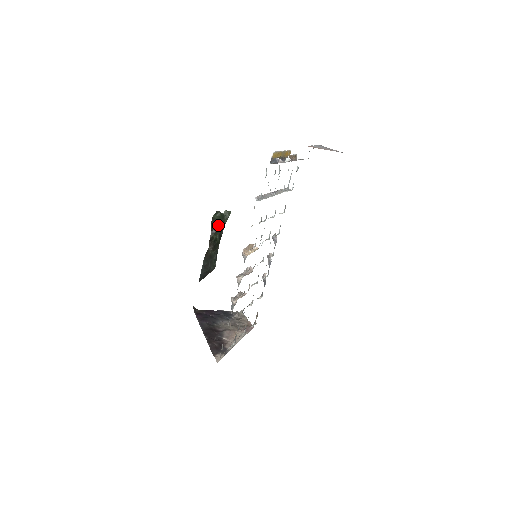
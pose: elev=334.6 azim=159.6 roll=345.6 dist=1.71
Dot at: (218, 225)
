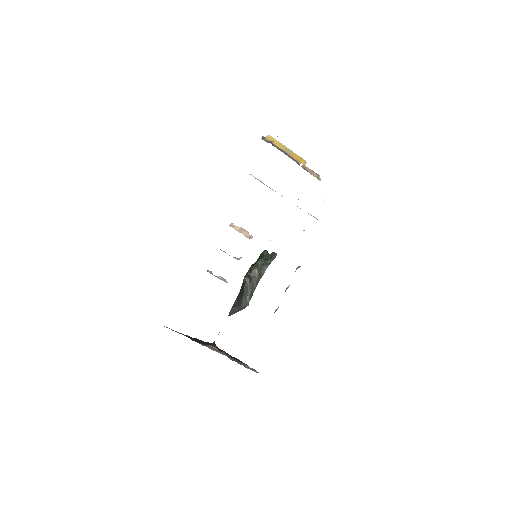
Dot at: (259, 259)
